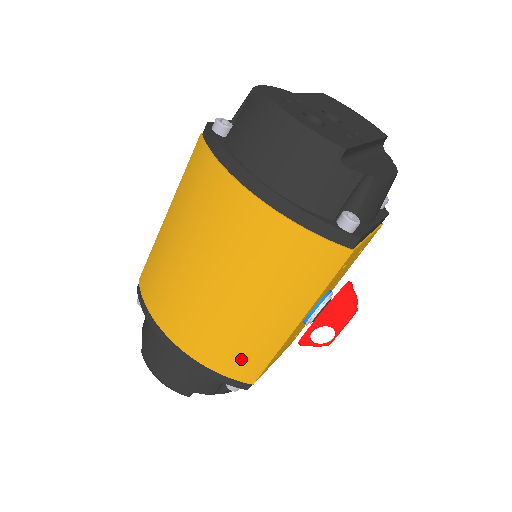
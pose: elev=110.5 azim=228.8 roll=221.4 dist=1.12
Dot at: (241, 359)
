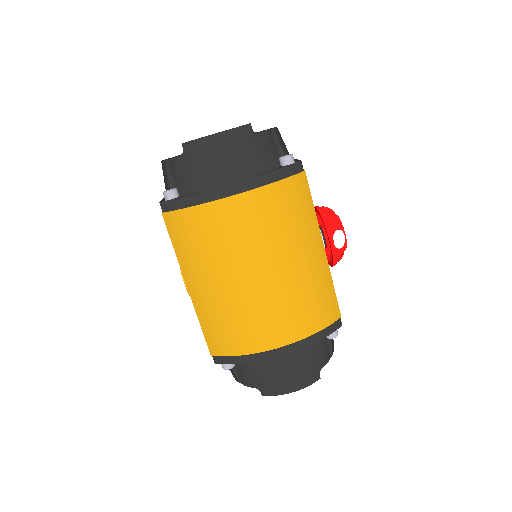
Dot at: (321, 305)
